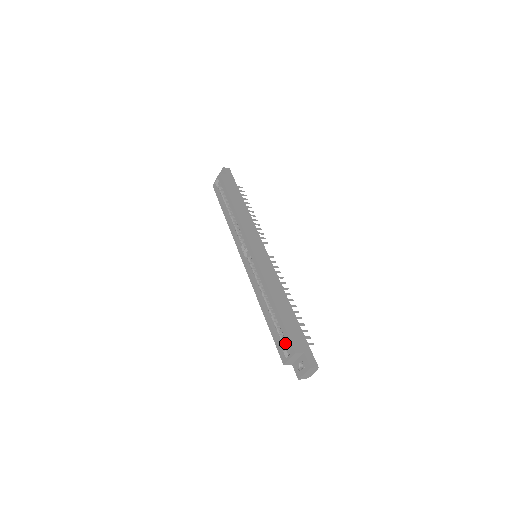
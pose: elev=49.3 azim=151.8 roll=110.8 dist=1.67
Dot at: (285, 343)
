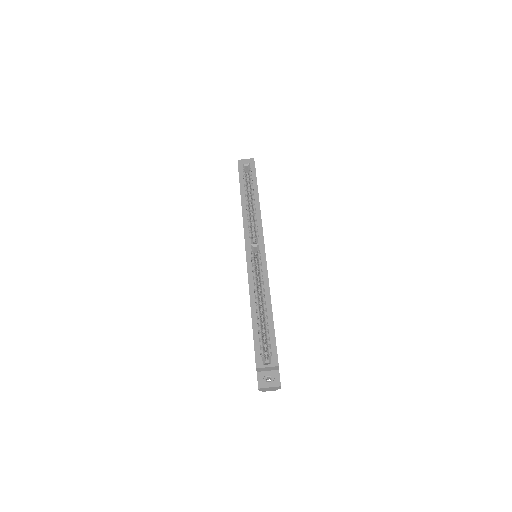
Dot at: (264, 350)
